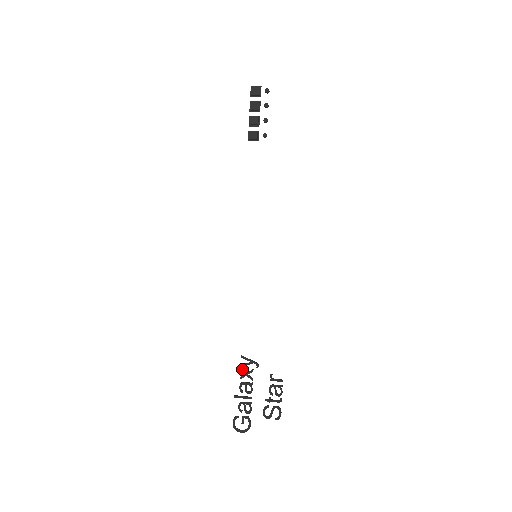
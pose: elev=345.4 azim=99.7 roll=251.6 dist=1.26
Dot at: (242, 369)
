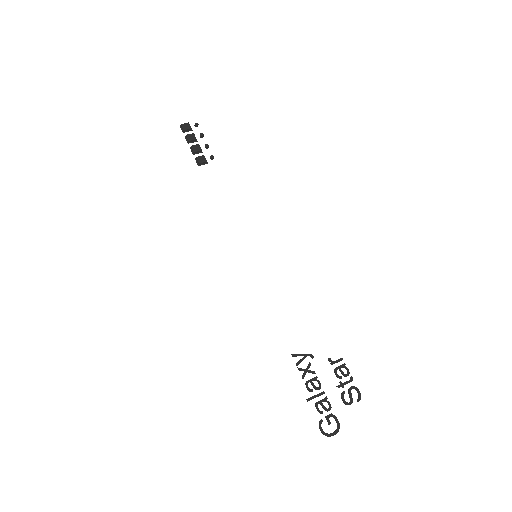
Dot at: (299, 368)
